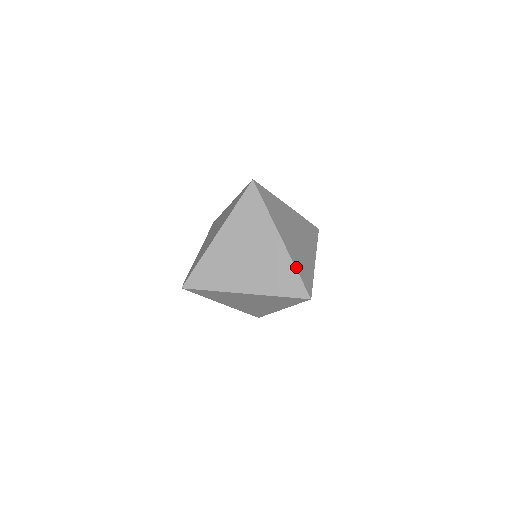
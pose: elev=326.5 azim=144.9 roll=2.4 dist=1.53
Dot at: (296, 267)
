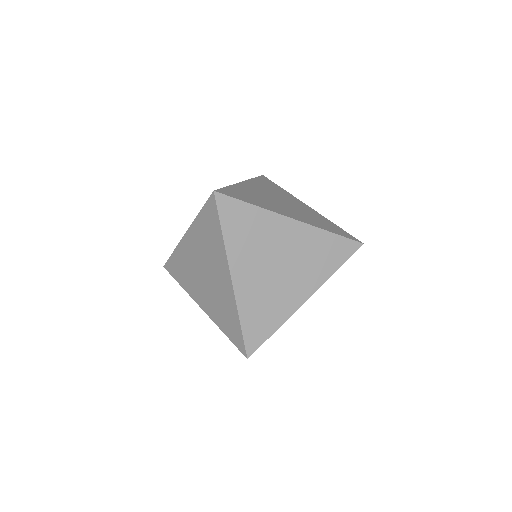
Dot at: (333, 224)
